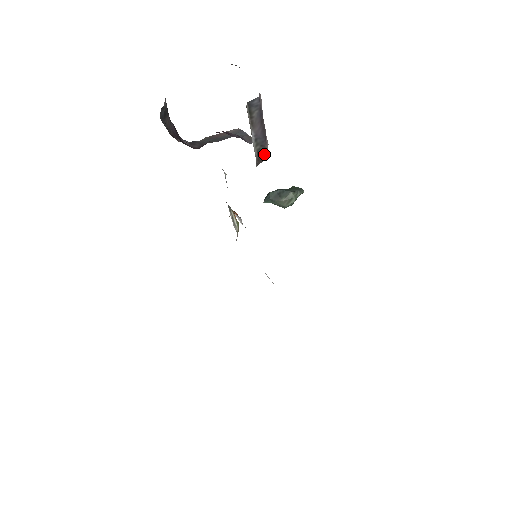
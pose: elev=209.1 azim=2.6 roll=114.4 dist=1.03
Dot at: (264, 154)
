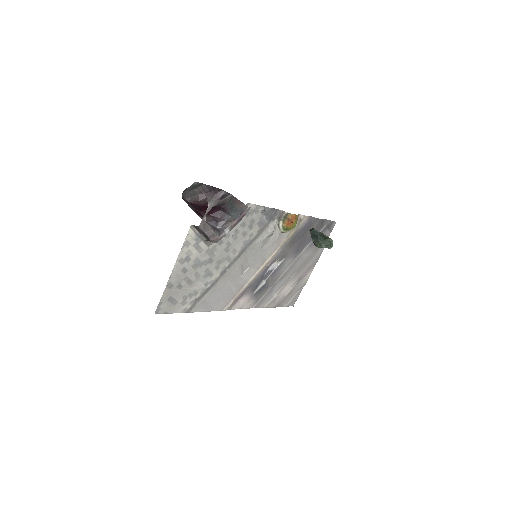
Dot at: occluded
